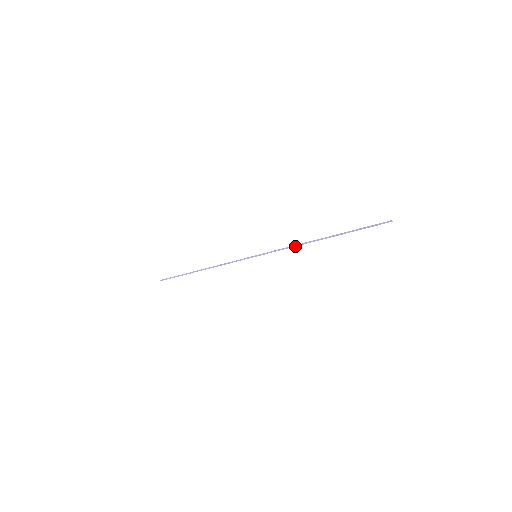
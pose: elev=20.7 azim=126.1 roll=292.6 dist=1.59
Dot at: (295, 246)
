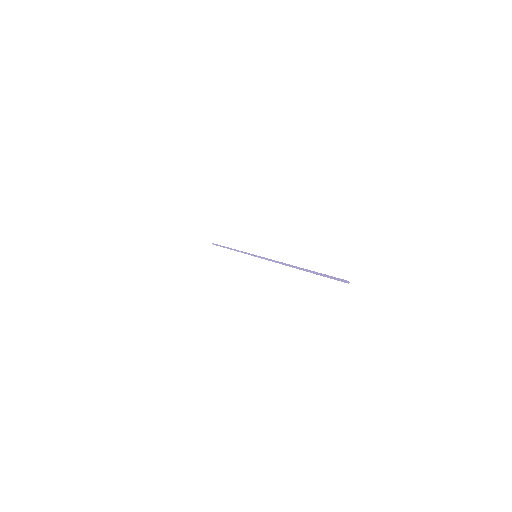
Dot at: occluded
